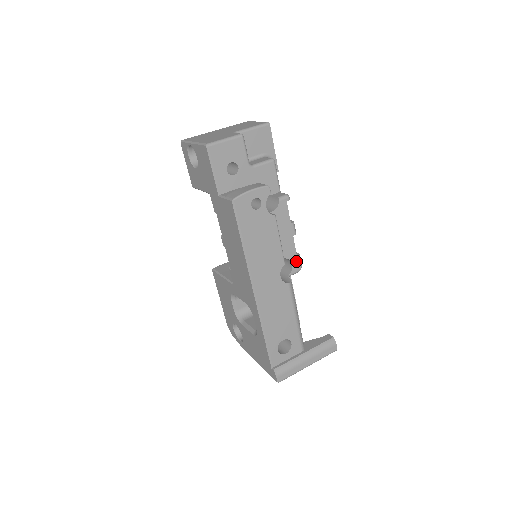
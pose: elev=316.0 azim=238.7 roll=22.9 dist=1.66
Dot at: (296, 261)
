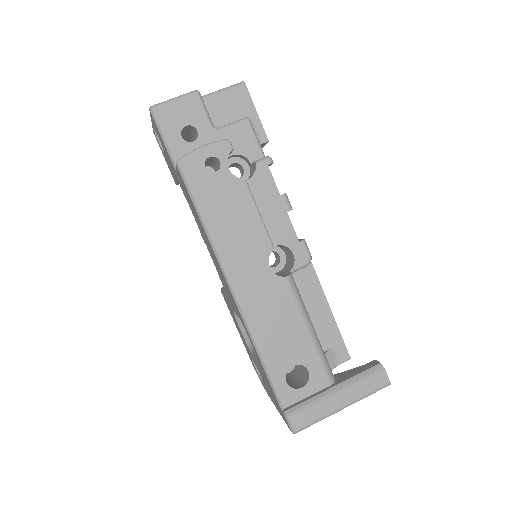
Dot at: (299, 249)
